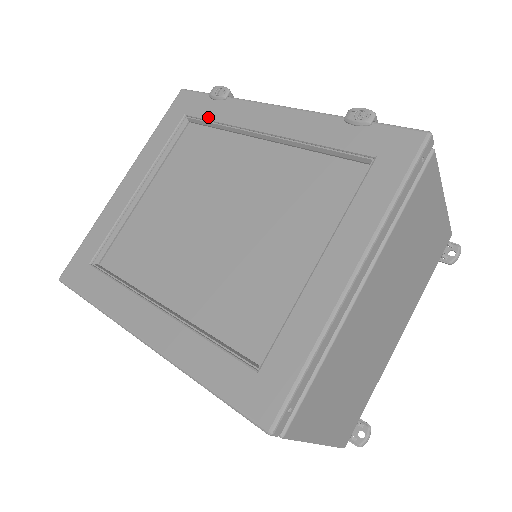
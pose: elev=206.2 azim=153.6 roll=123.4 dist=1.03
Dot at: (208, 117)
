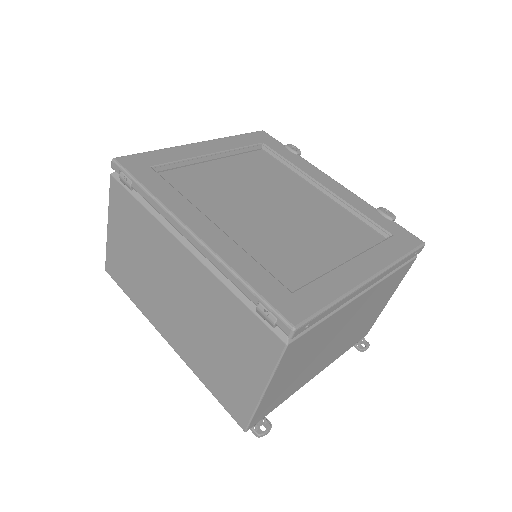
Dot at: (281, 154)
